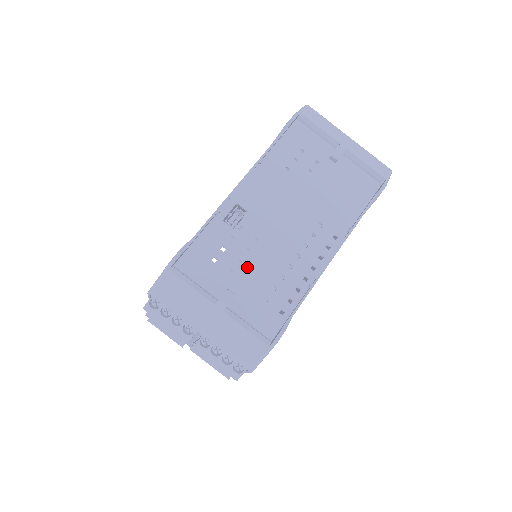
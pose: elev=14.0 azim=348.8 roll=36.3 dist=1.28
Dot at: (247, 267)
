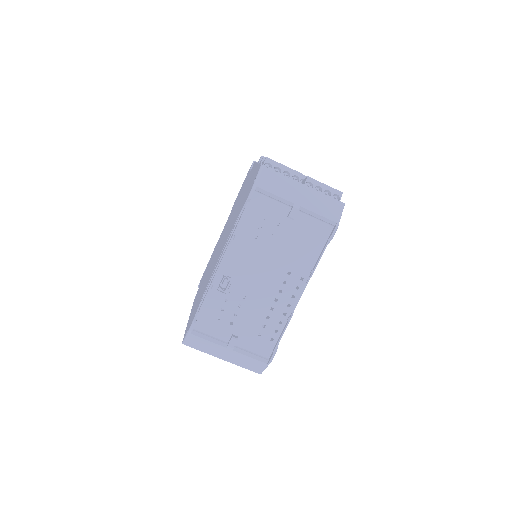
Dot at: (242, 317)
